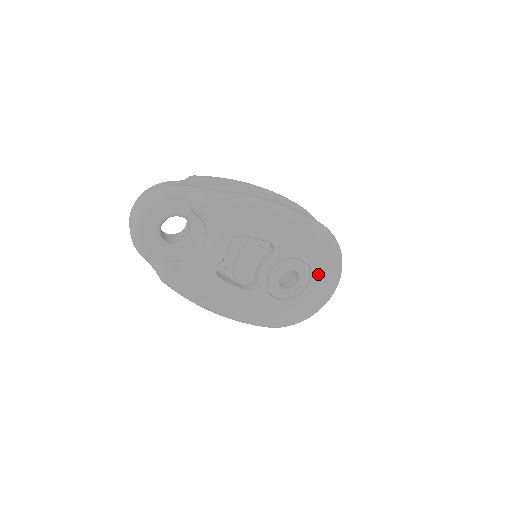
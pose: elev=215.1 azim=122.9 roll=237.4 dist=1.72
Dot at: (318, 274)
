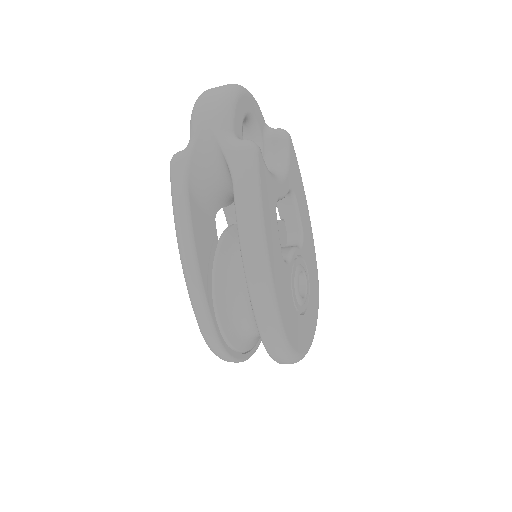
Dot at: (311, 307)
